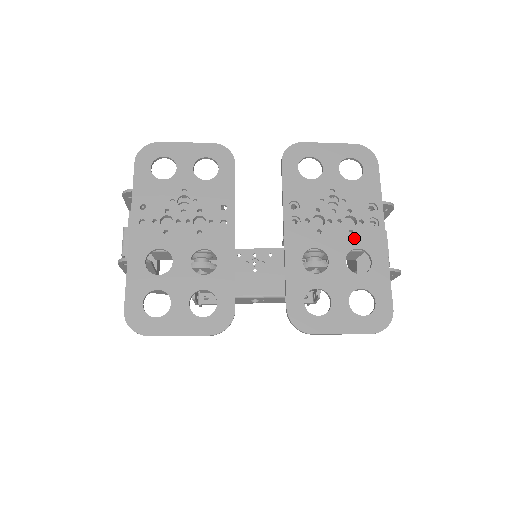
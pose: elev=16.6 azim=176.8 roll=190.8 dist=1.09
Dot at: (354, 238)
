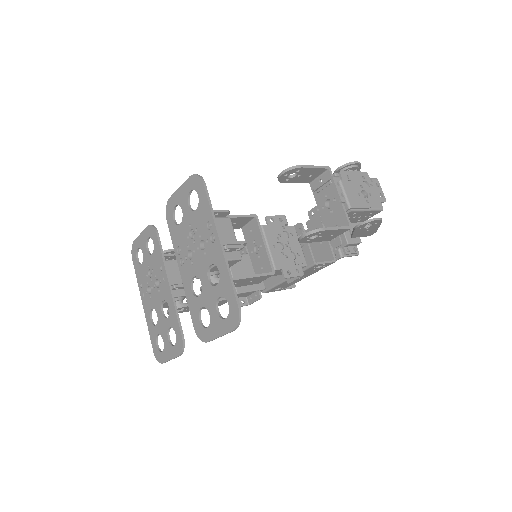
Dot at: (207, 258)
